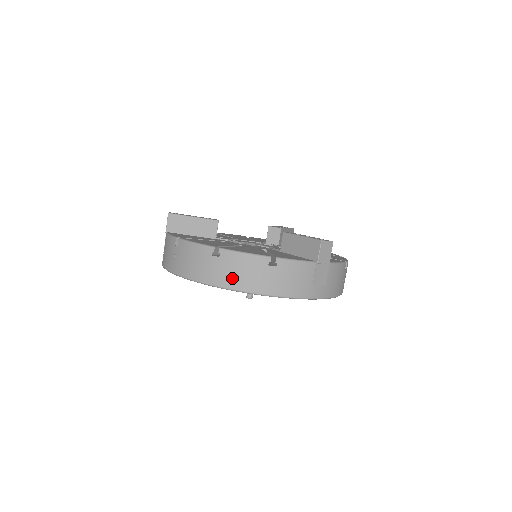
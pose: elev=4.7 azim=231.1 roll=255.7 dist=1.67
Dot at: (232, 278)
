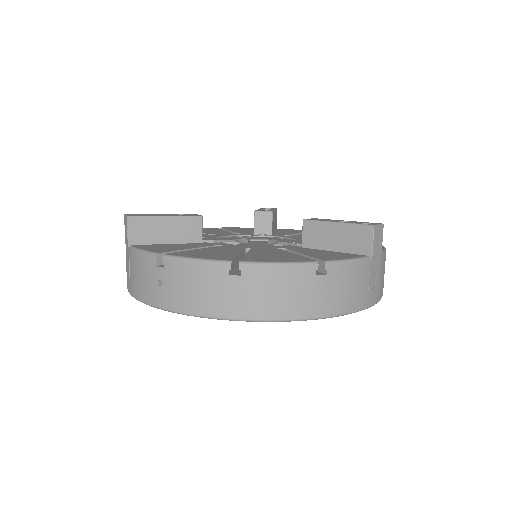
Dot at: (266, 304)
